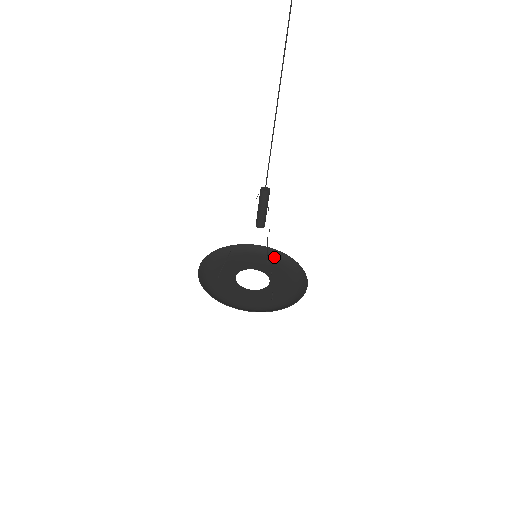
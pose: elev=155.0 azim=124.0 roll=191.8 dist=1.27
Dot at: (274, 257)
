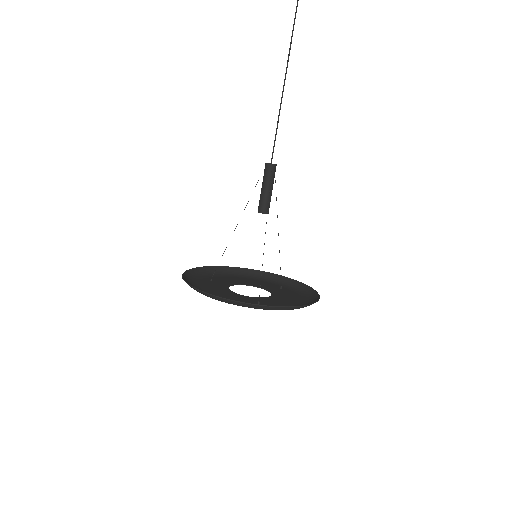
Dot at: (293, 287)
